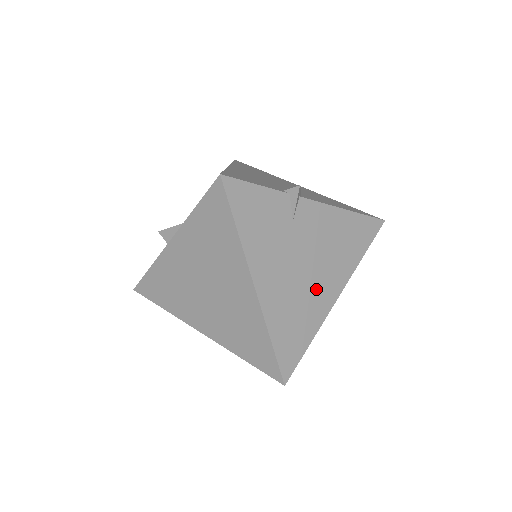
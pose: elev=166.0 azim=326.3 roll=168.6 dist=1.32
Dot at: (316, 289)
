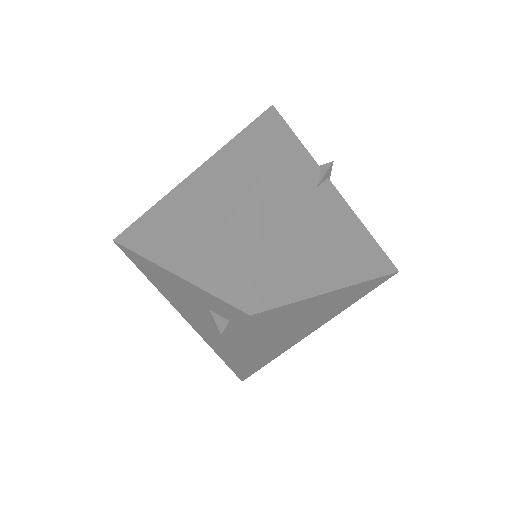
Dot at: (319, 258)
